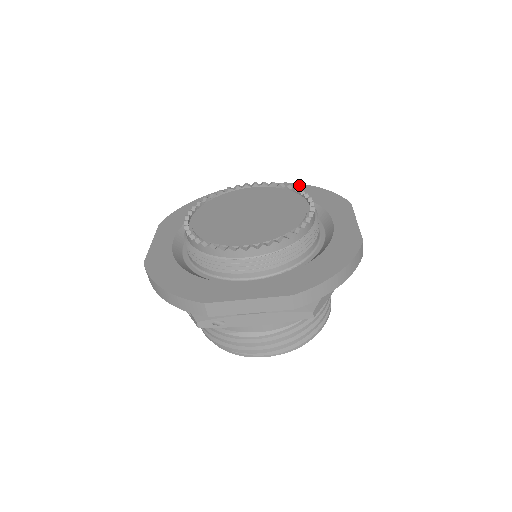
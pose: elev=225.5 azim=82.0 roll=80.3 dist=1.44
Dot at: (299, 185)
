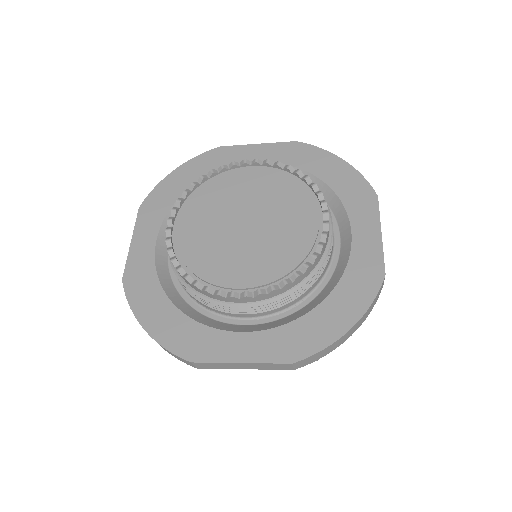
Dot at: (314, 149)
